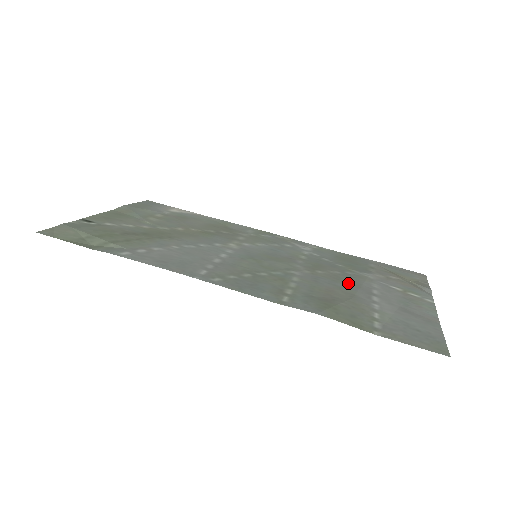
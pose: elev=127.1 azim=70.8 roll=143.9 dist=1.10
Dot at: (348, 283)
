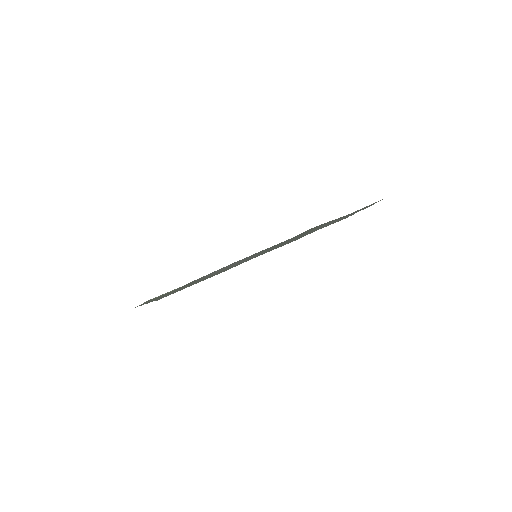
Dot at: (313, 230)
